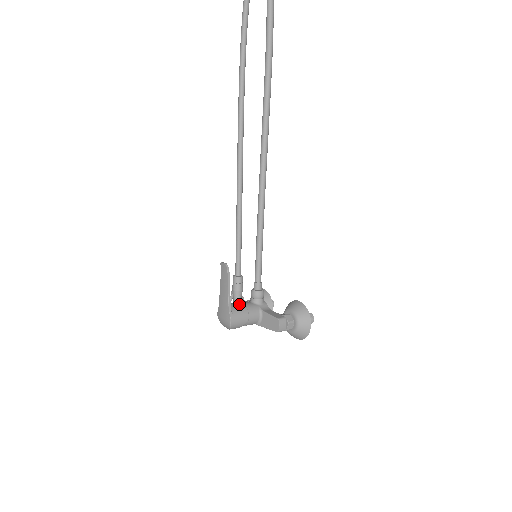
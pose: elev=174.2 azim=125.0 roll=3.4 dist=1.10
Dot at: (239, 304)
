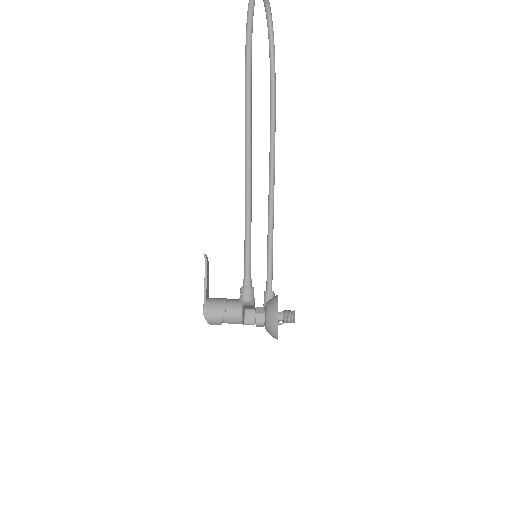
Dot at: (221, 298)
